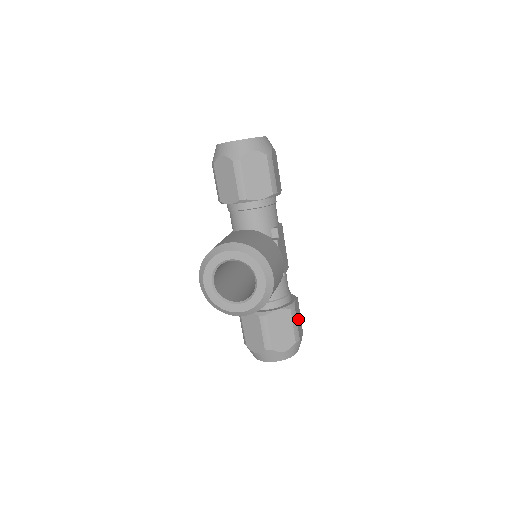
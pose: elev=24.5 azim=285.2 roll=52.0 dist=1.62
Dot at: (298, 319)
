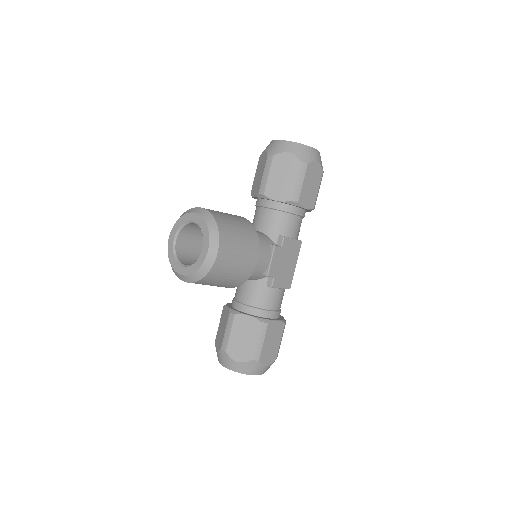
Dot at: (270, 341)
